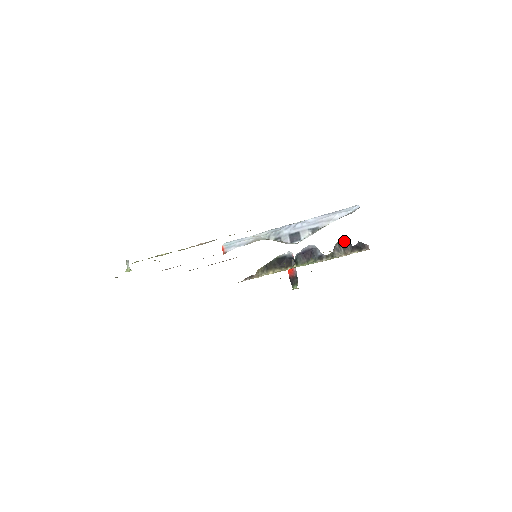
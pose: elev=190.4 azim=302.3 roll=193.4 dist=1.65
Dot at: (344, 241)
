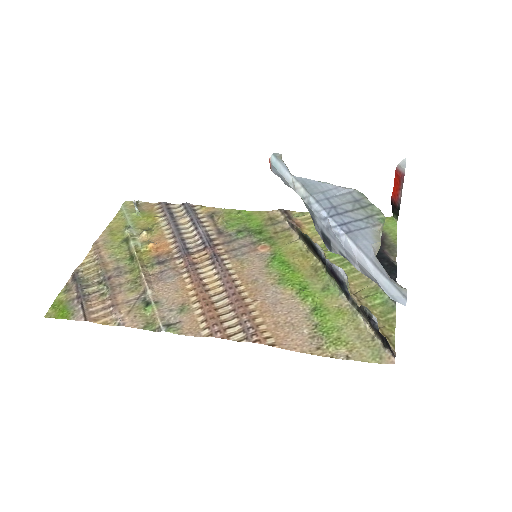
Dot at: (369, 317)
